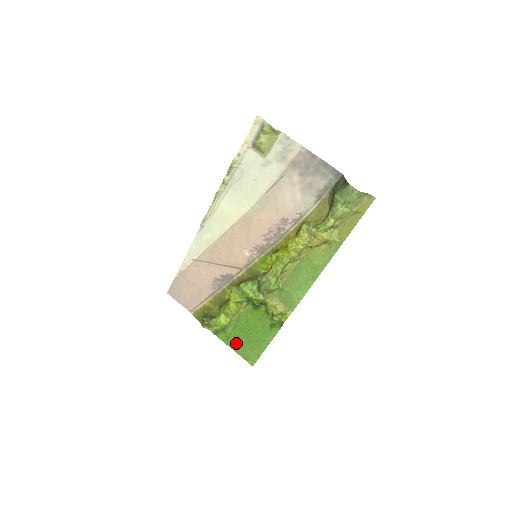
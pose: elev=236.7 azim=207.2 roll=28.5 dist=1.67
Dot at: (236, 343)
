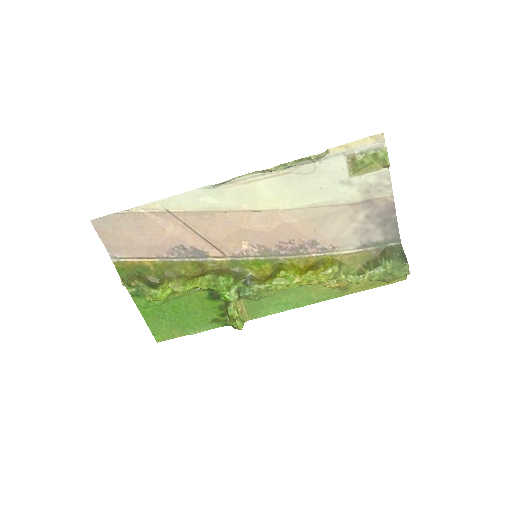
Dot at: (154, 315)
